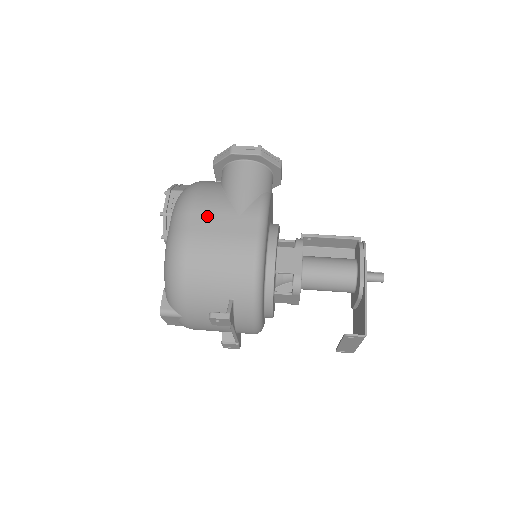
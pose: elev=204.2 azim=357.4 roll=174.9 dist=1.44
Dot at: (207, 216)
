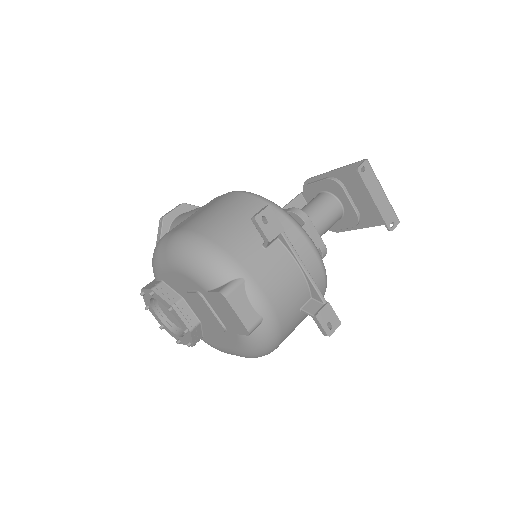
Dot at: (182, 223)
